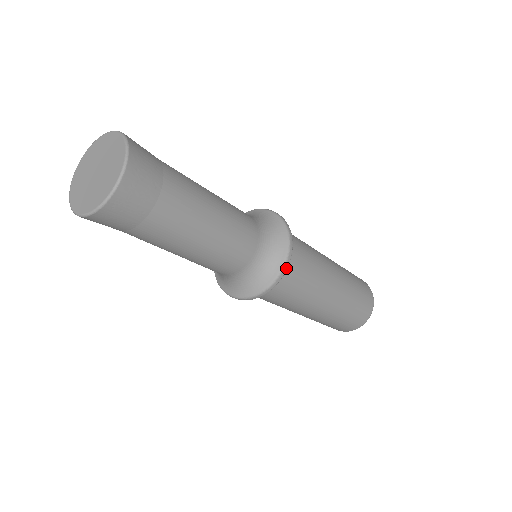
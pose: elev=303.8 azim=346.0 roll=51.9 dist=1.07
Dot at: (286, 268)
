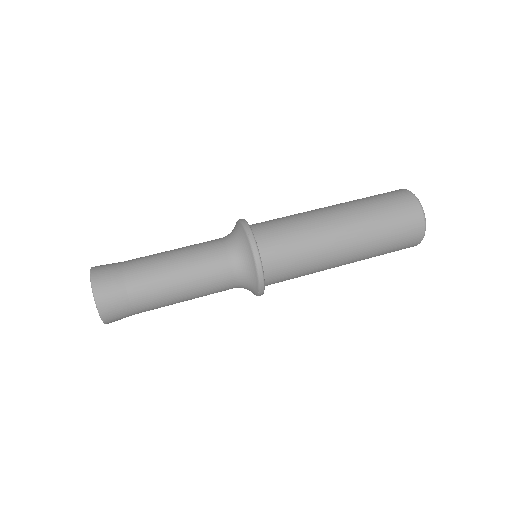
Dot at: (262, 292)
